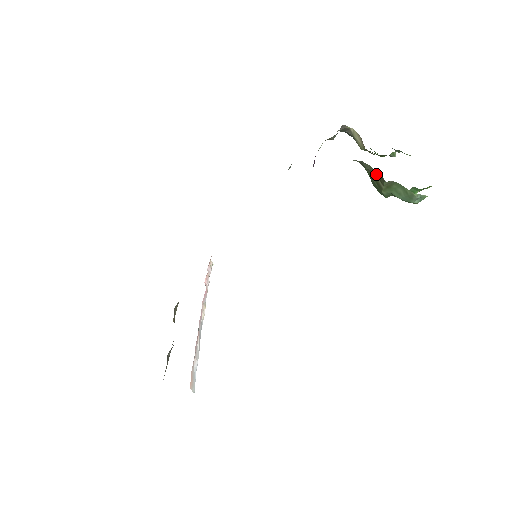
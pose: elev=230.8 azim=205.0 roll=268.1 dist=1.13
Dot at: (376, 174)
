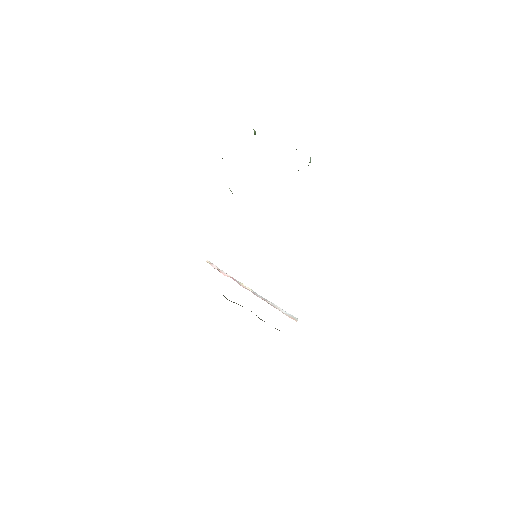
Dot at: occluded
